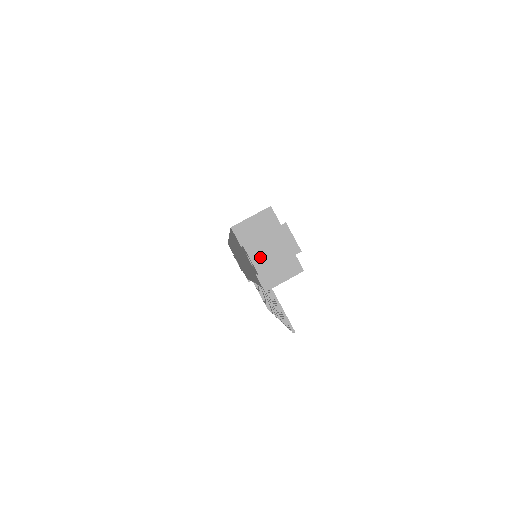
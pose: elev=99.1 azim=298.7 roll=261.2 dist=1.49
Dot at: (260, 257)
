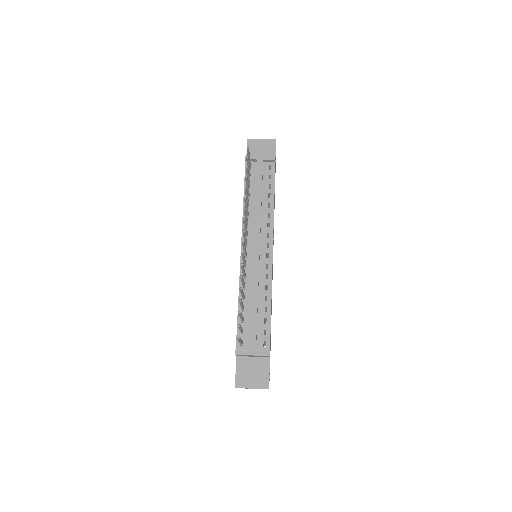
Dot at: occluded
